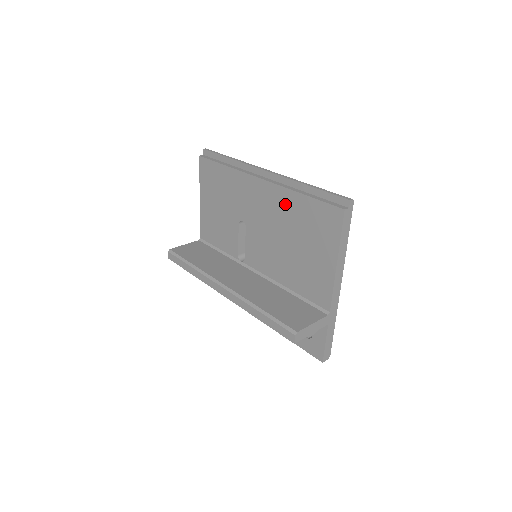
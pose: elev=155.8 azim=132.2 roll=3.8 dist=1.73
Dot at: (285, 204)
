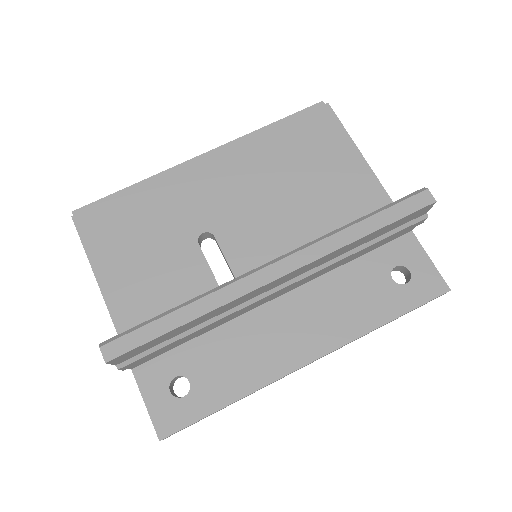
Dot at: (257, 155)
